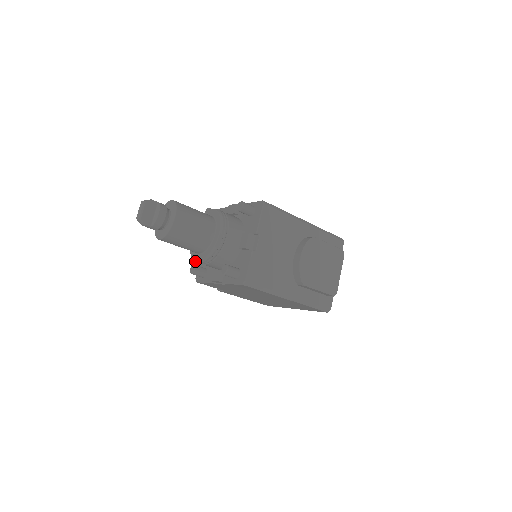
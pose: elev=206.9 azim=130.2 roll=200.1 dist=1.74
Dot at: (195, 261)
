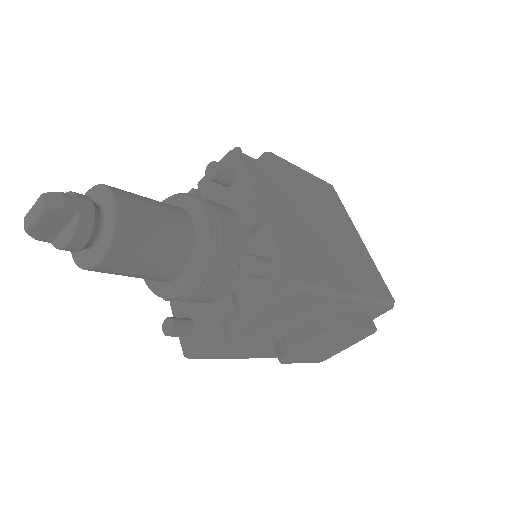
Dot at: occluded
